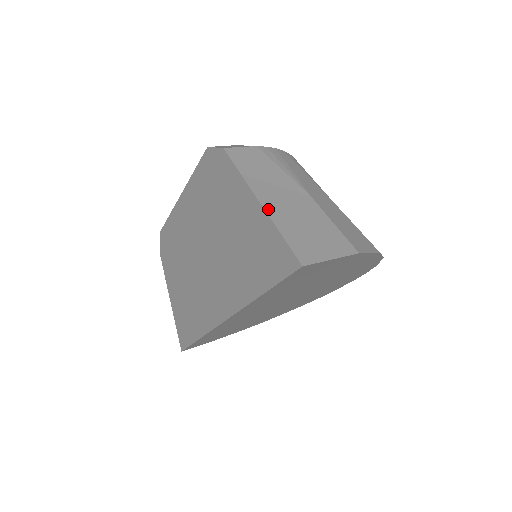
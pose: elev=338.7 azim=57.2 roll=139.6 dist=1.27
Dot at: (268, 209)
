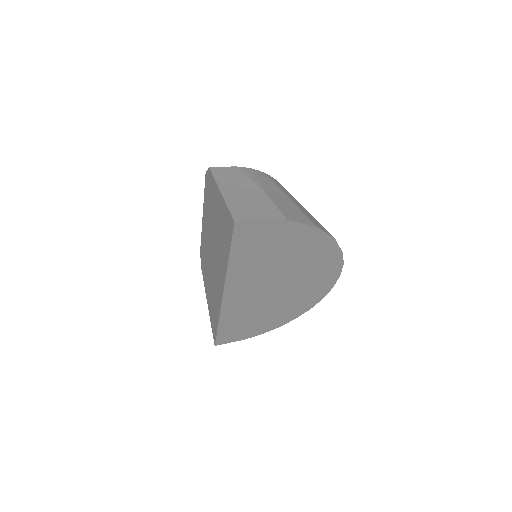
Dot at: (225, 195)
